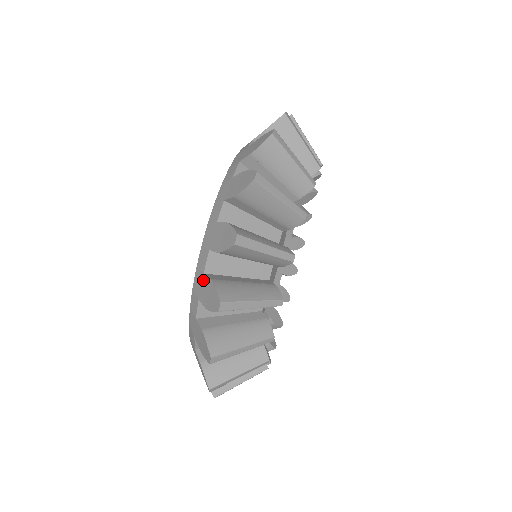
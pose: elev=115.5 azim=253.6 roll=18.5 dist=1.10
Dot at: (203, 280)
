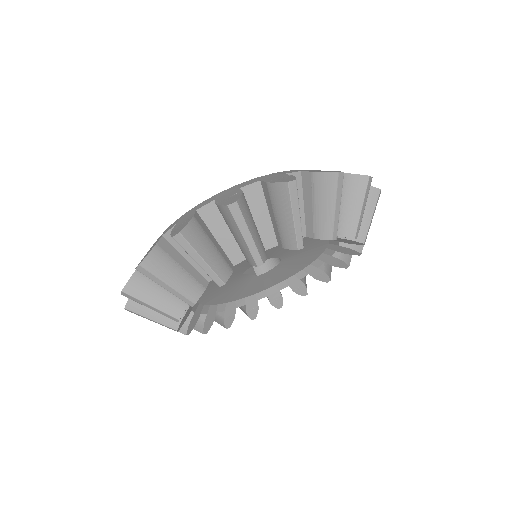
Dot at: occluded
